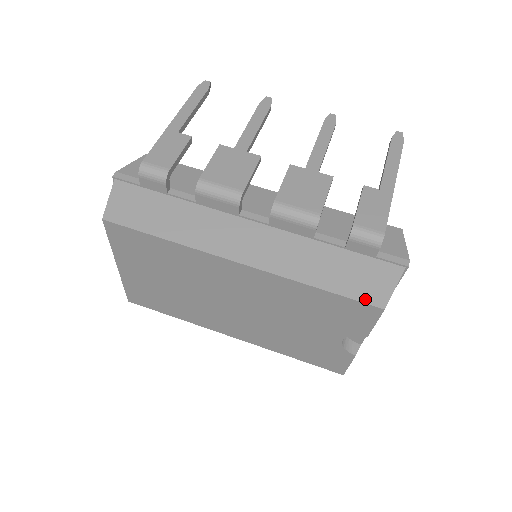
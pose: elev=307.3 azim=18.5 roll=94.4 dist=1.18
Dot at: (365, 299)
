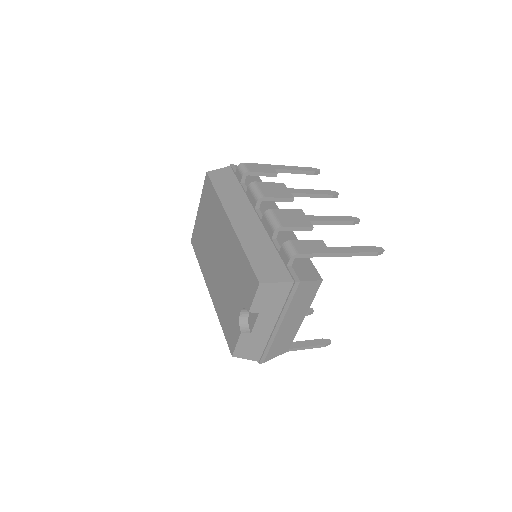
Dot at: (257, 273)
